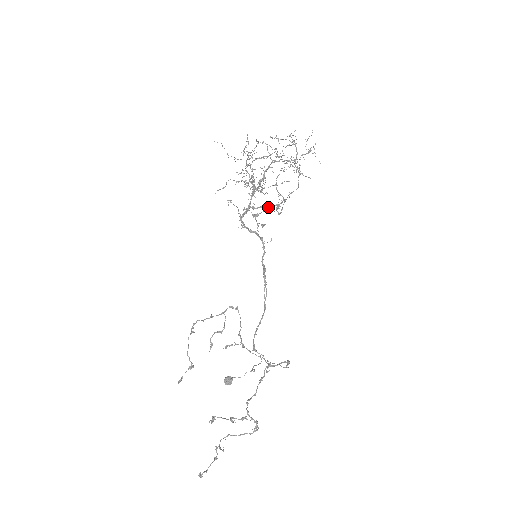
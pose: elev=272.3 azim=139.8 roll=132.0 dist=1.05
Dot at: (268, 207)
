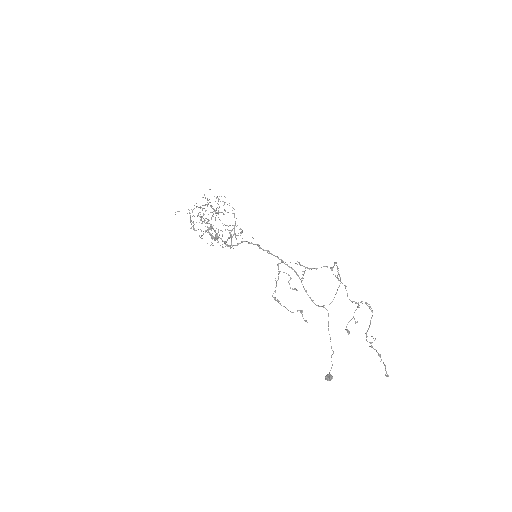
Dot at: (231, 236)
